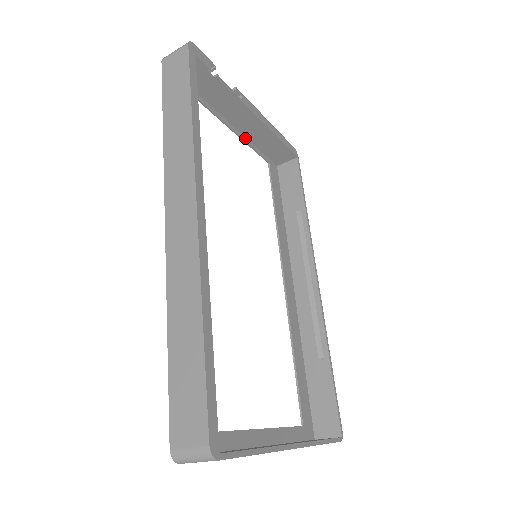
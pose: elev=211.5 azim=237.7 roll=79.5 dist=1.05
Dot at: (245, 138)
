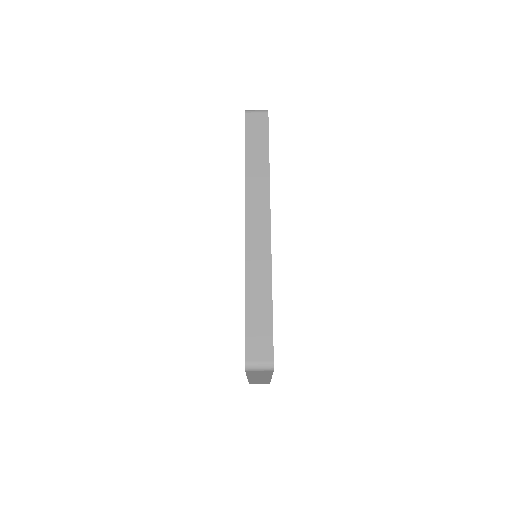
Dot at: occluded
